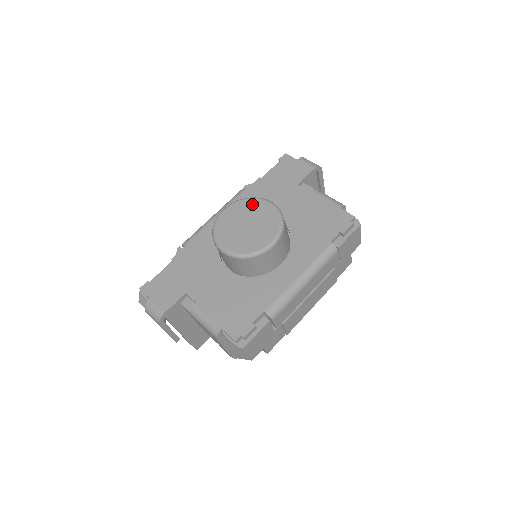
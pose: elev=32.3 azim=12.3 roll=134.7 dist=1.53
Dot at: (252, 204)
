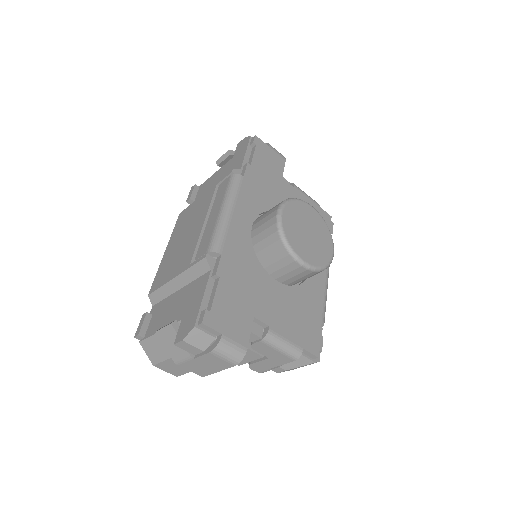
Dot at: (301, 207)
